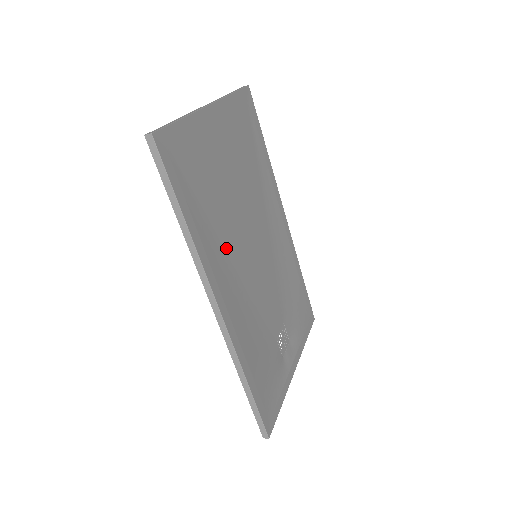
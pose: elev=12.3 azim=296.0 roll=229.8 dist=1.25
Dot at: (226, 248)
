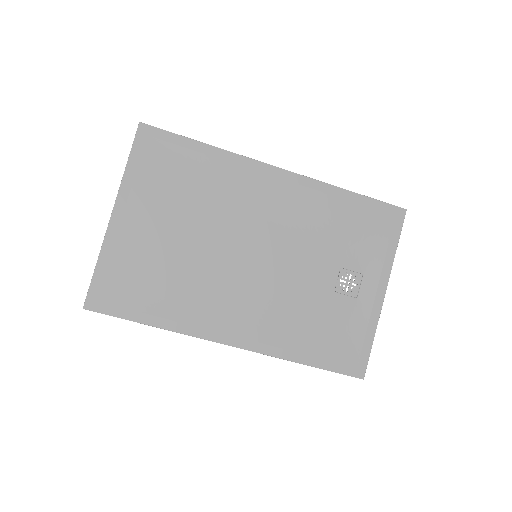
Dot at: (209, 294)
